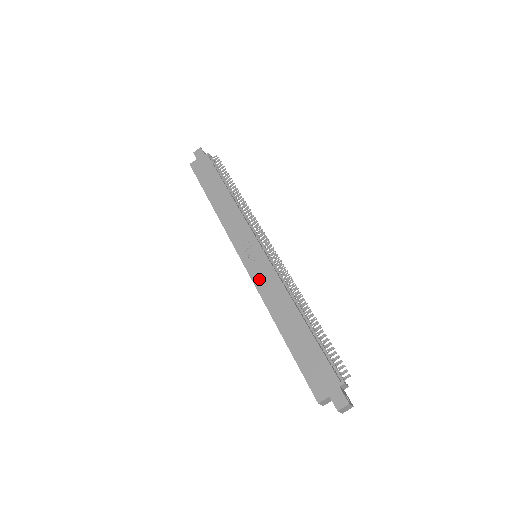
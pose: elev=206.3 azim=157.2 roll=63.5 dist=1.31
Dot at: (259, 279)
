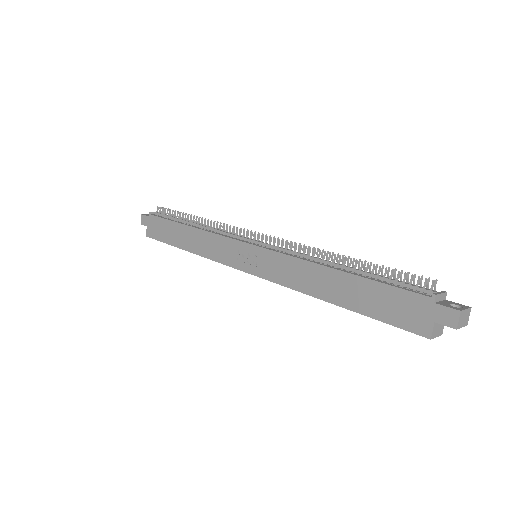
Dot at: (274, 274)
